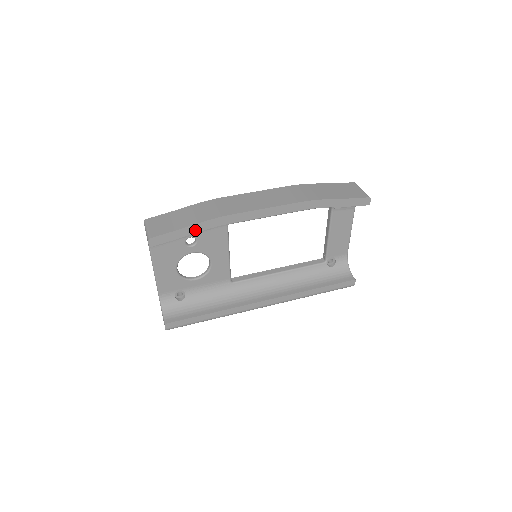
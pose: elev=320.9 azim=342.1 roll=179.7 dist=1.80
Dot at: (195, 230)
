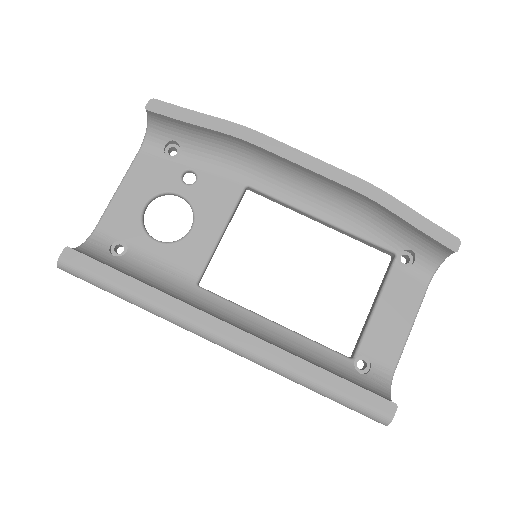
Dot at: (209, 124)
